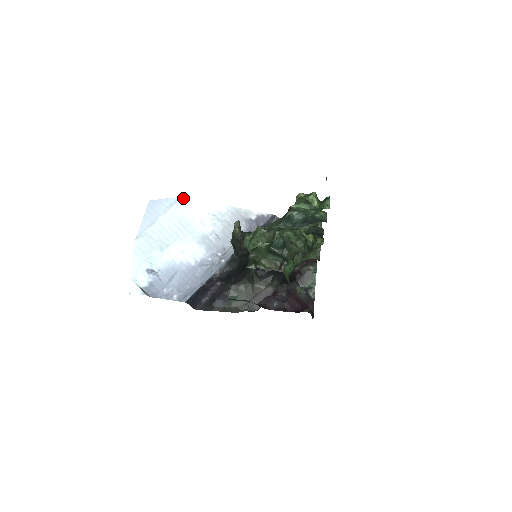
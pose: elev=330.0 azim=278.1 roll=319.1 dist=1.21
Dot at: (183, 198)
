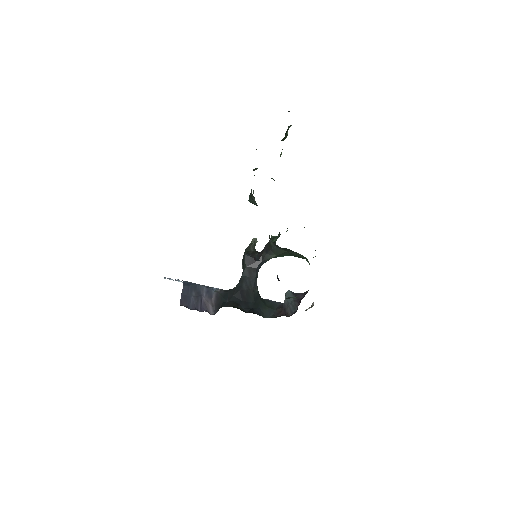
Dot at: occluded
